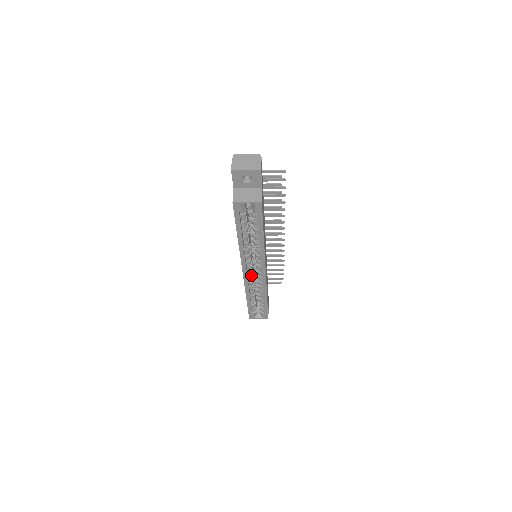
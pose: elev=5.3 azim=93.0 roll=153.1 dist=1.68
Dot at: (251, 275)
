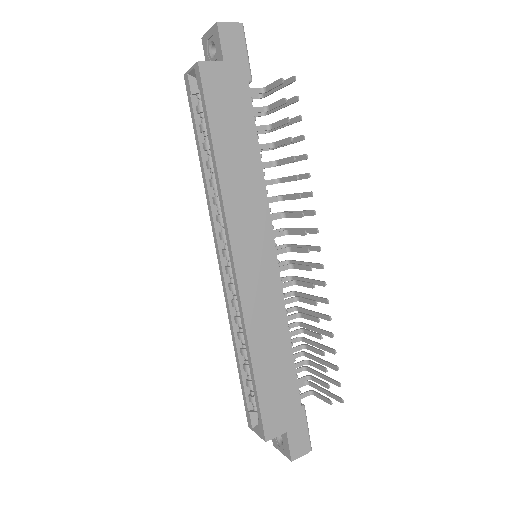
Dot at: occluded
